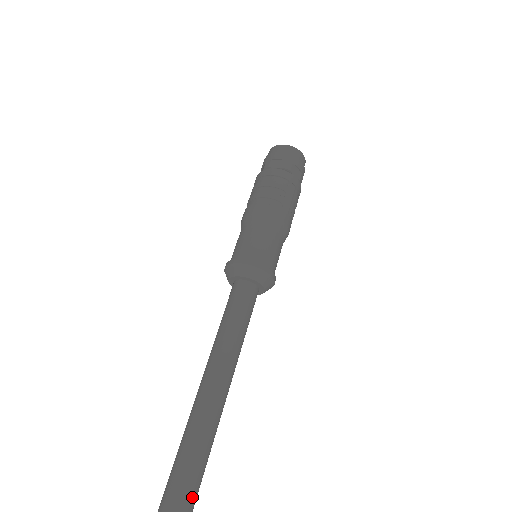
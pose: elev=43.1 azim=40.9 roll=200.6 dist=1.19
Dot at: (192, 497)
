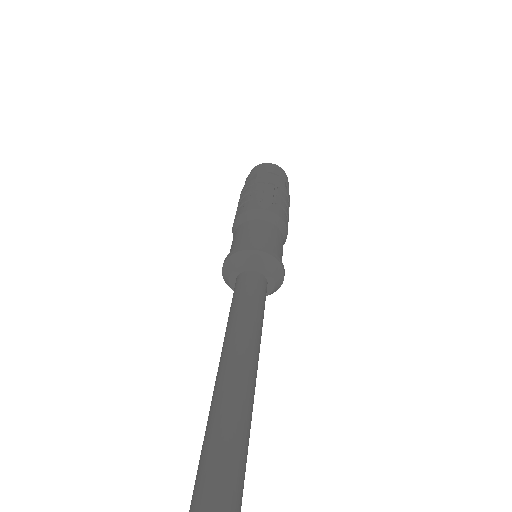
Dot at: out of frame
